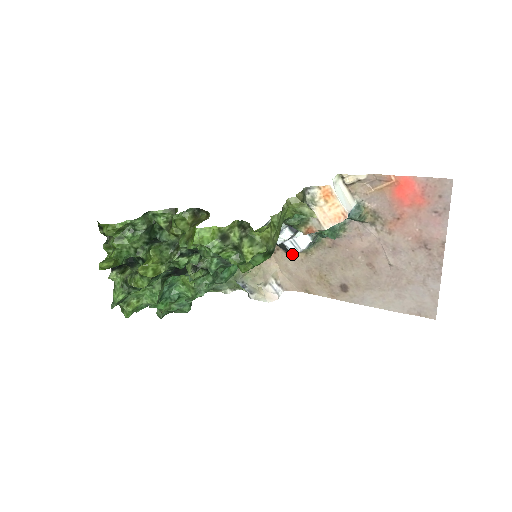
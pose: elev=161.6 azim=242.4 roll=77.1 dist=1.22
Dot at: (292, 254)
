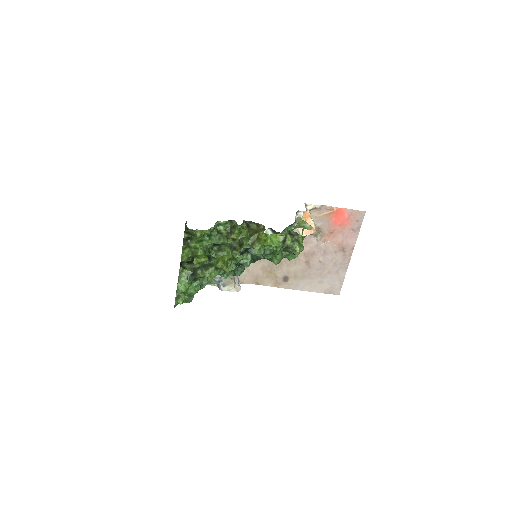
Dot at: occluded
